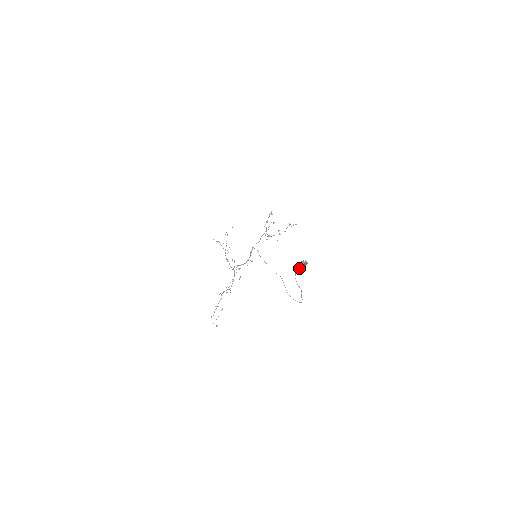
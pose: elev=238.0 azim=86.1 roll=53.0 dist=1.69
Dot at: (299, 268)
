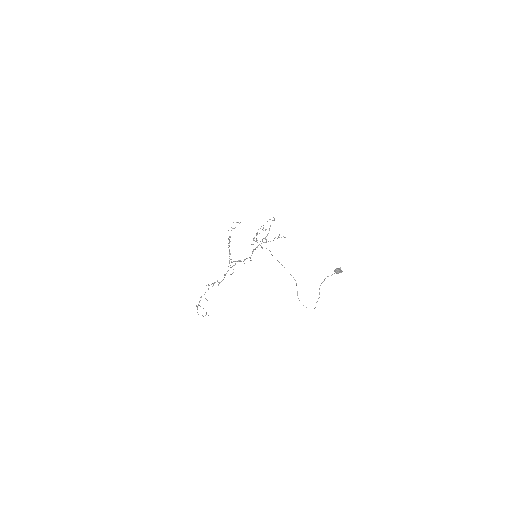
Dot at: (332, 274)
